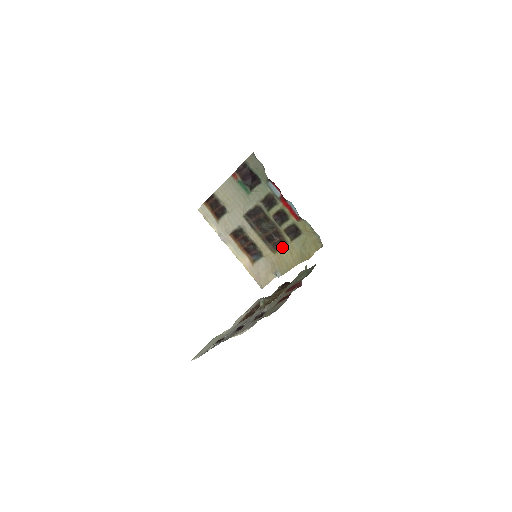
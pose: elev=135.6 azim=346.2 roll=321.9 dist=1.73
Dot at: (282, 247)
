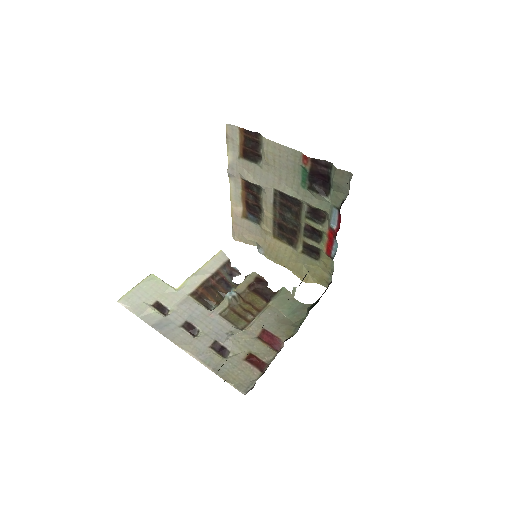
Dot at: (287, 244)
